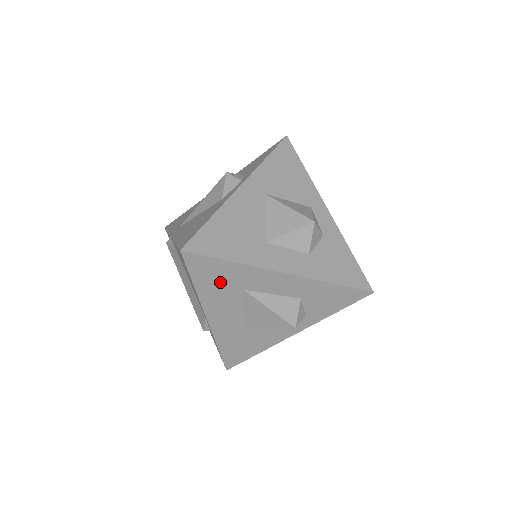
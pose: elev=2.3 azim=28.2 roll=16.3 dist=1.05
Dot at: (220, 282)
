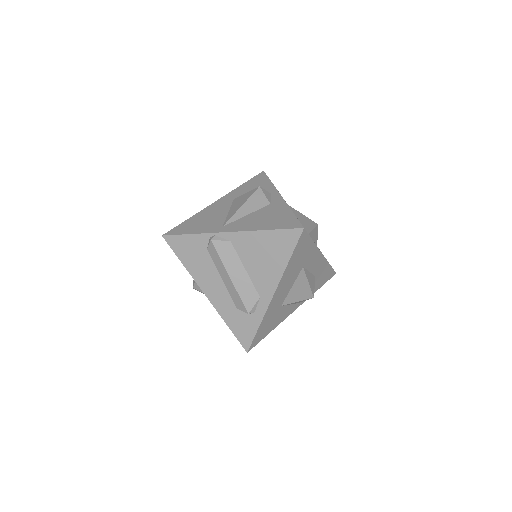
Dot at: (299, 259)
